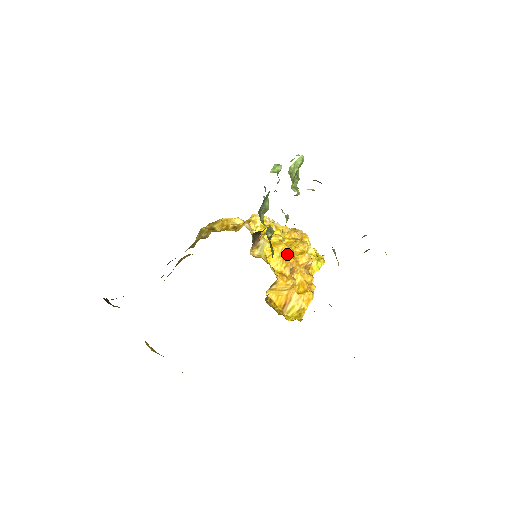
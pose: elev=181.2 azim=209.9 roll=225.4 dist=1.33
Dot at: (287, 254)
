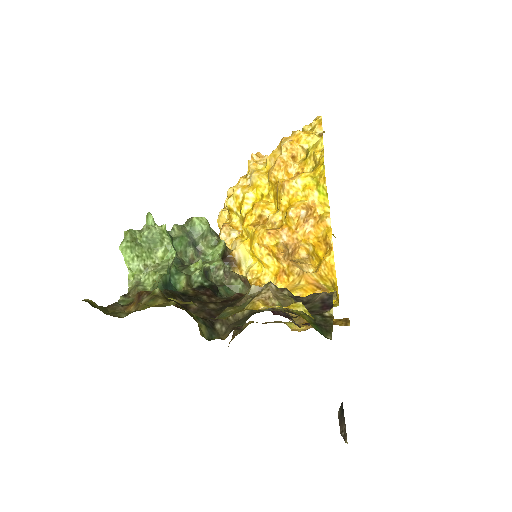
Dot at: (266, 246)
